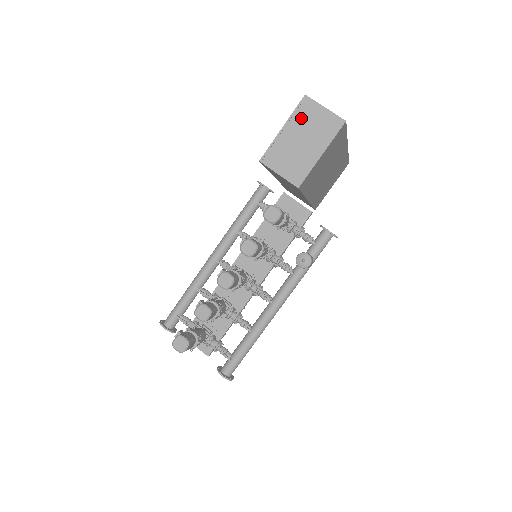
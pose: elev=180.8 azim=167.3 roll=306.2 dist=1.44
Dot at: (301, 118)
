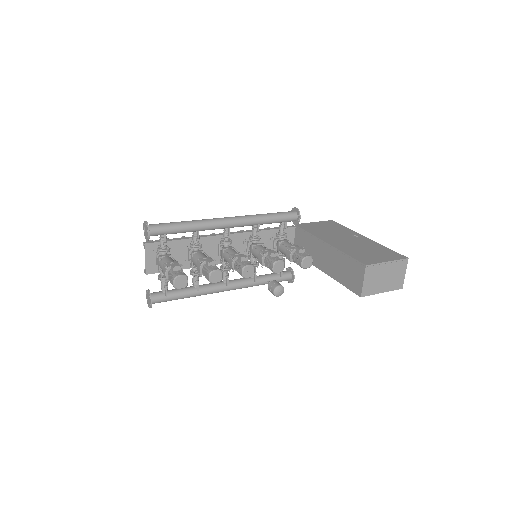
Dot at: (396, 267)
